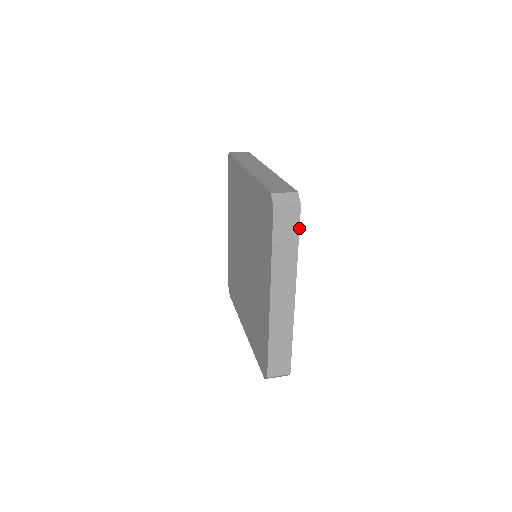
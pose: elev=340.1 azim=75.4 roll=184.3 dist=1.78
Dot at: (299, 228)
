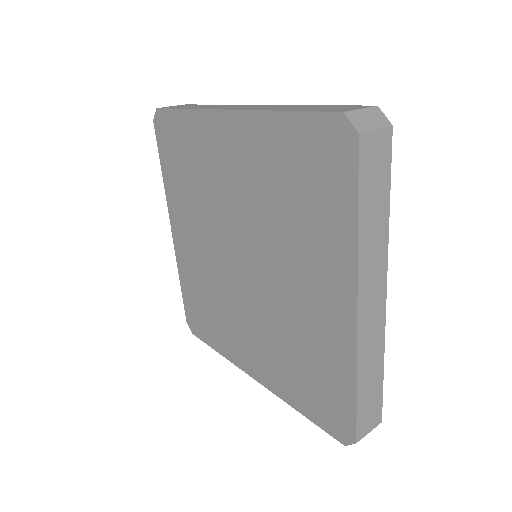
Dot at: (390, 171)
